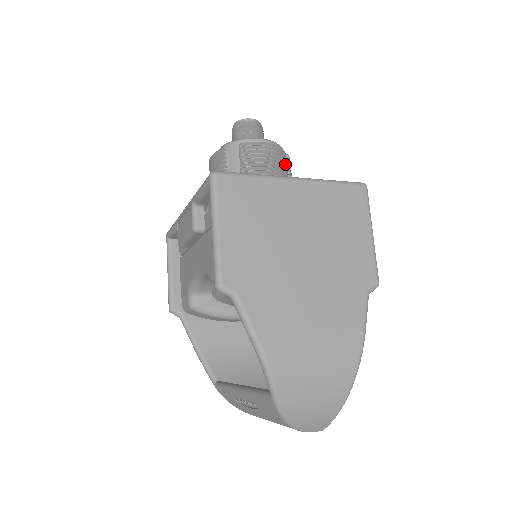
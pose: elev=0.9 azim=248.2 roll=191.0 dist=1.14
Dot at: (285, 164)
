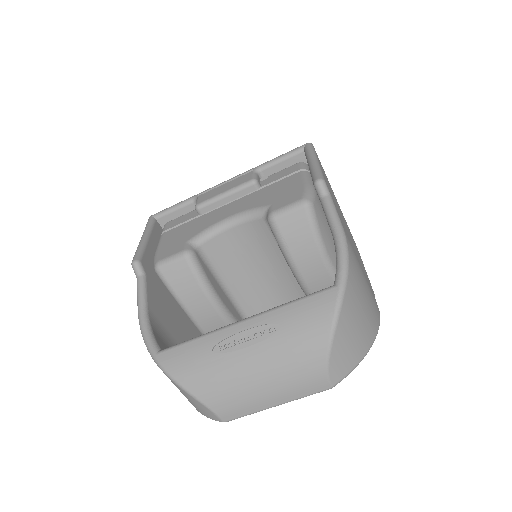
Dot at: occluded
